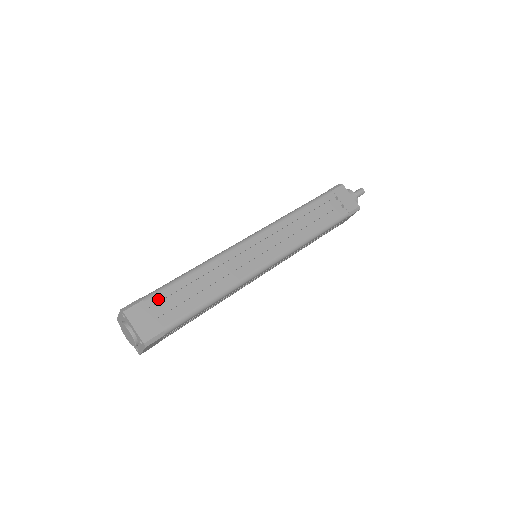
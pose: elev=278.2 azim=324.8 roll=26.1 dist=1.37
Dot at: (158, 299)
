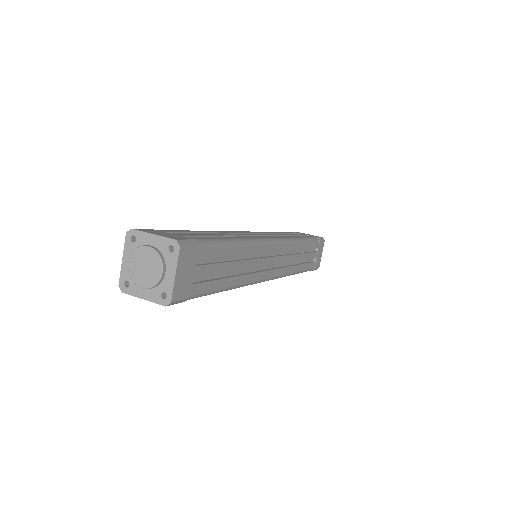
Dot at: (207, 255)
